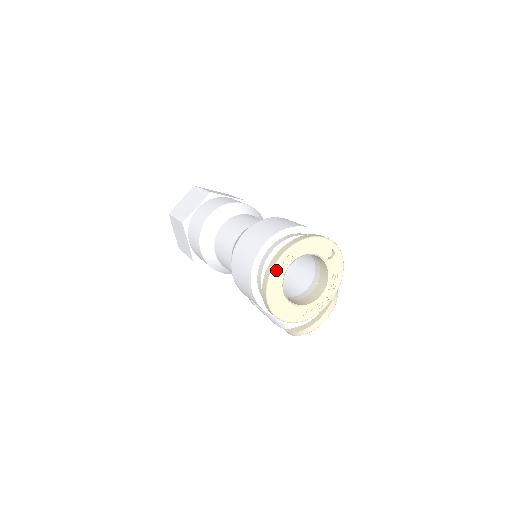
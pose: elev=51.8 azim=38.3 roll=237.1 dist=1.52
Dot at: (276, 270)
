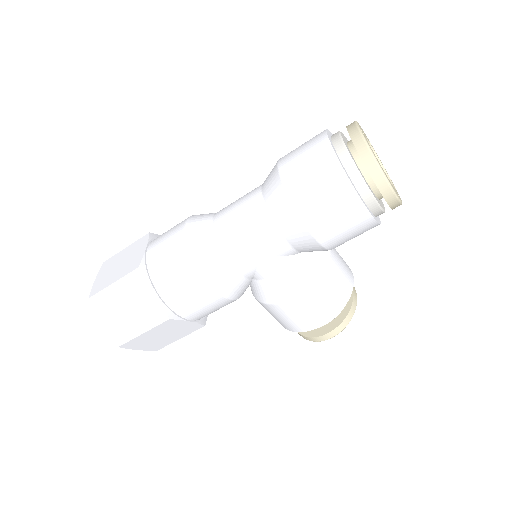
Dot at: (365, 138)
